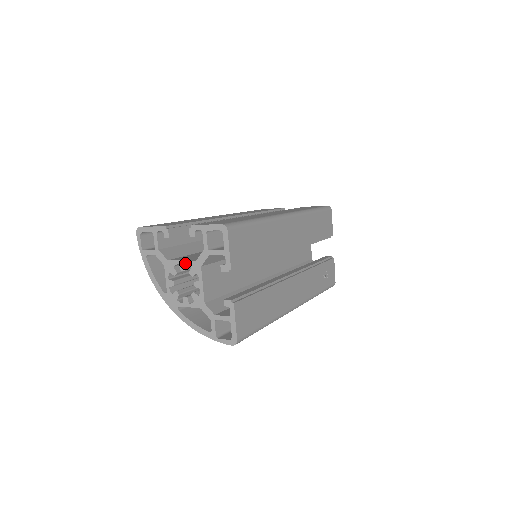
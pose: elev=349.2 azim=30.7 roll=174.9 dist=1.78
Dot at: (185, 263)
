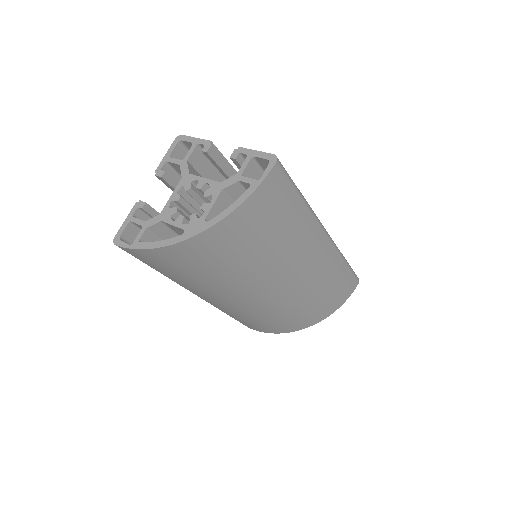
Dot at: (175, 192)
